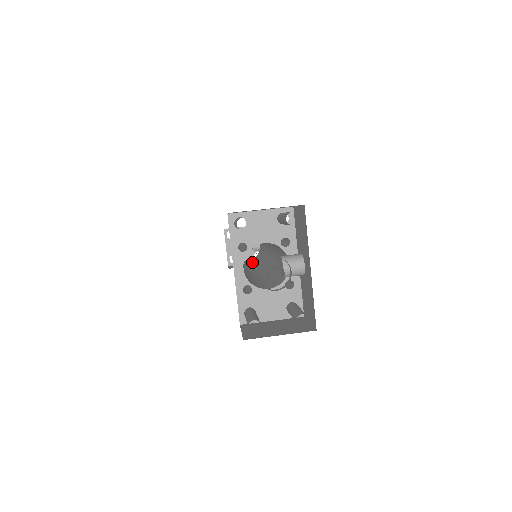
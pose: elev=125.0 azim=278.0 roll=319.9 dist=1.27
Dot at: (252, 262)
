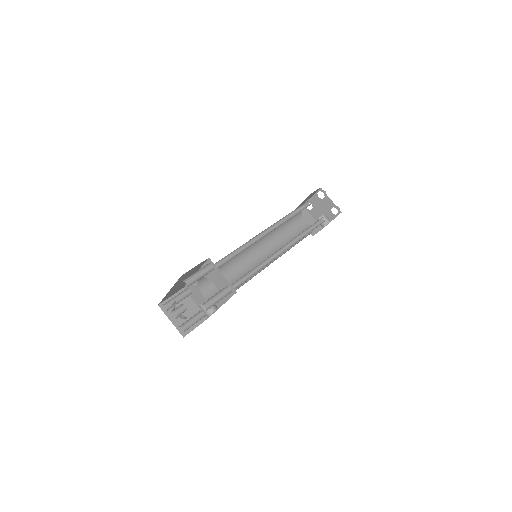
Dot at: (295, 232)
